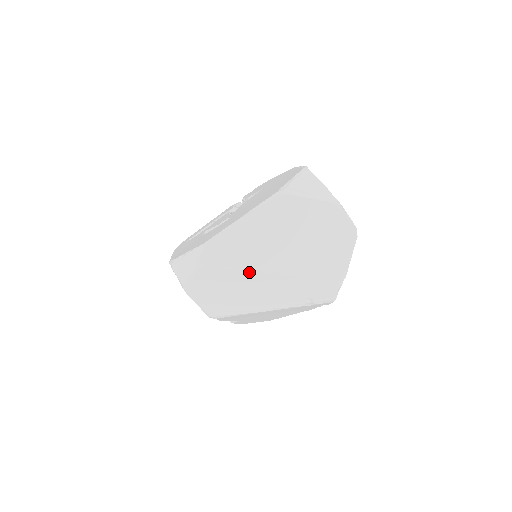
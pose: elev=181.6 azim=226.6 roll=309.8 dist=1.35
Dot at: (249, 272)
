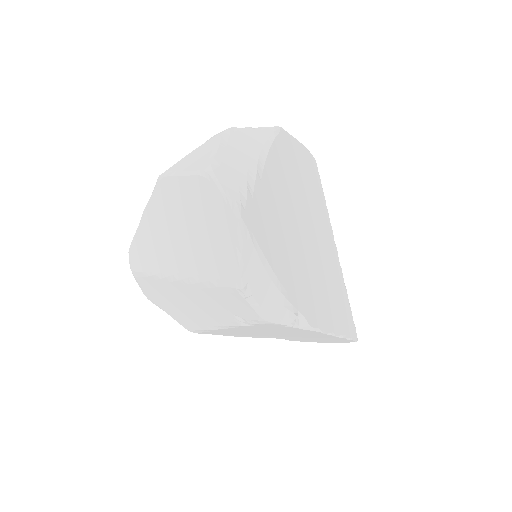
Dot at: (163, 280)
